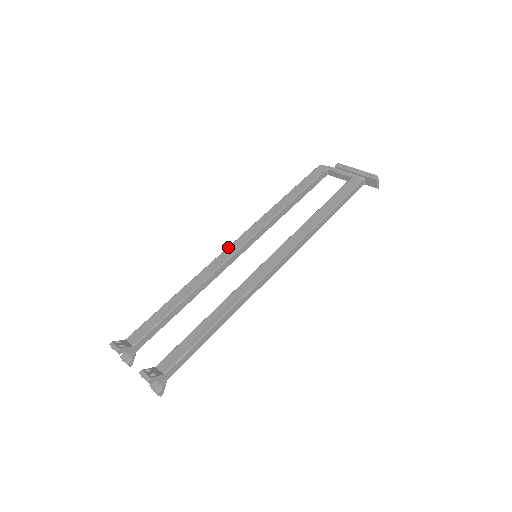
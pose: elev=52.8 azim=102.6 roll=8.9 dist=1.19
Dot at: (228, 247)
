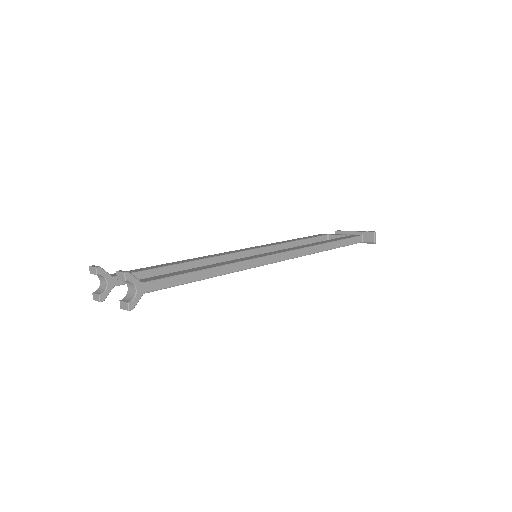
Dot at: (229, 251)
